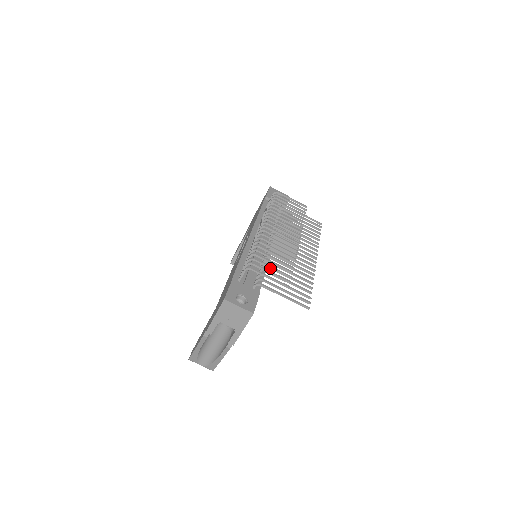
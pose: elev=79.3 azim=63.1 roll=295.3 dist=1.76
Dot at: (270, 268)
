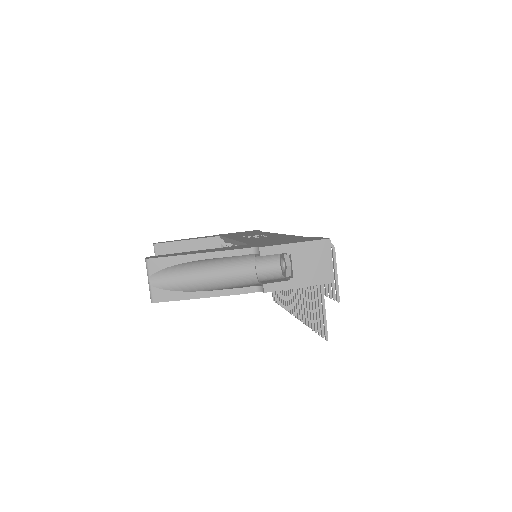
Dot at: occluded
